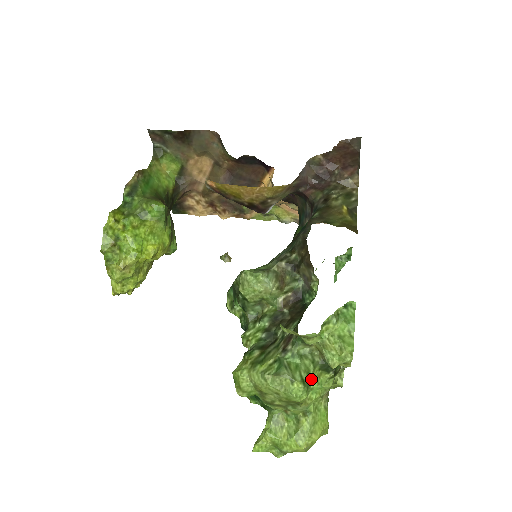
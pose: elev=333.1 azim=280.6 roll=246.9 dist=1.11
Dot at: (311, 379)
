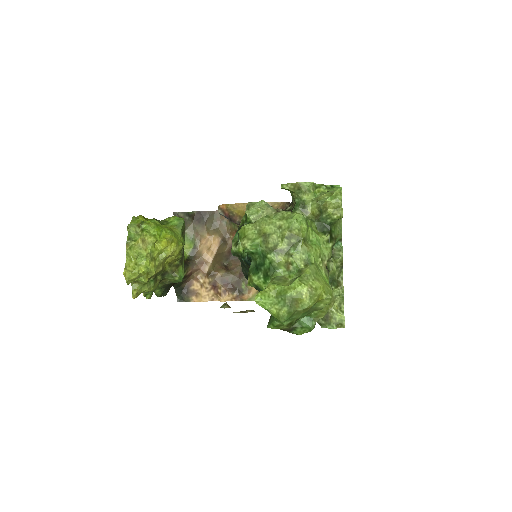
Dot at: (309, 225)
